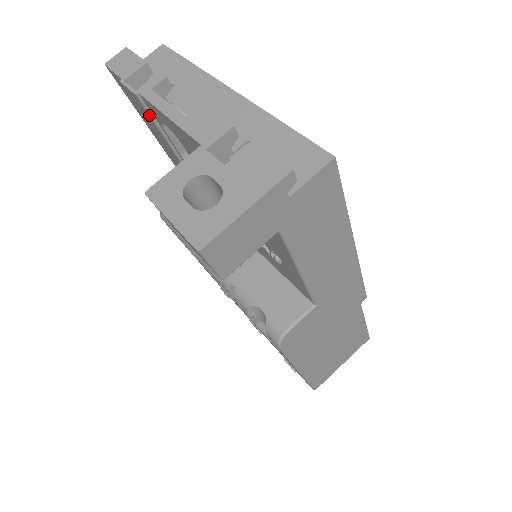
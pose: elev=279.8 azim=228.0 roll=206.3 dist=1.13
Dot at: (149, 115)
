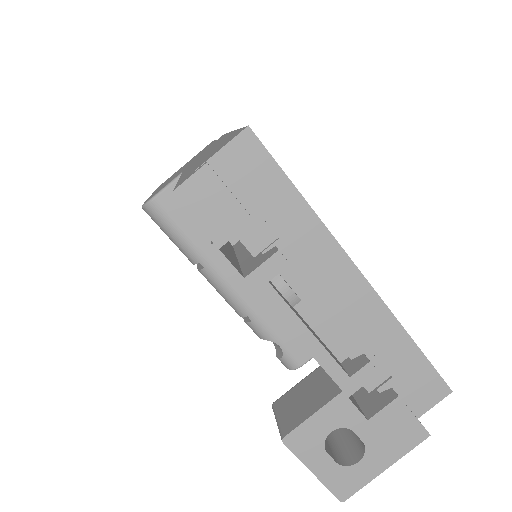
Dot at: occluded
